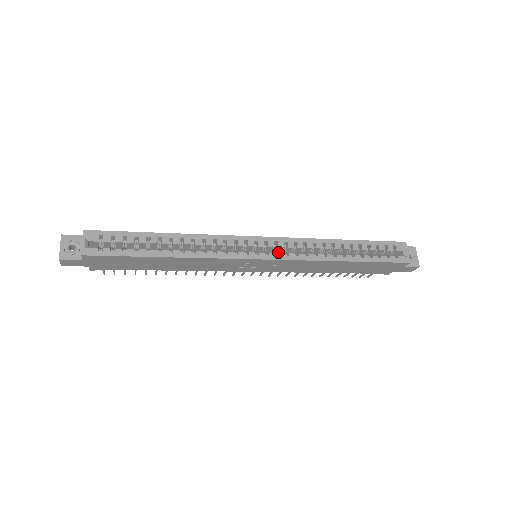
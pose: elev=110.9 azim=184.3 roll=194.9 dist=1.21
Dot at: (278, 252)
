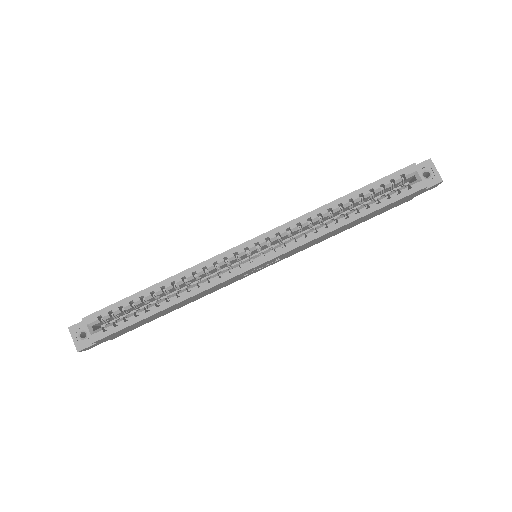
Dot at: (273, 248)
